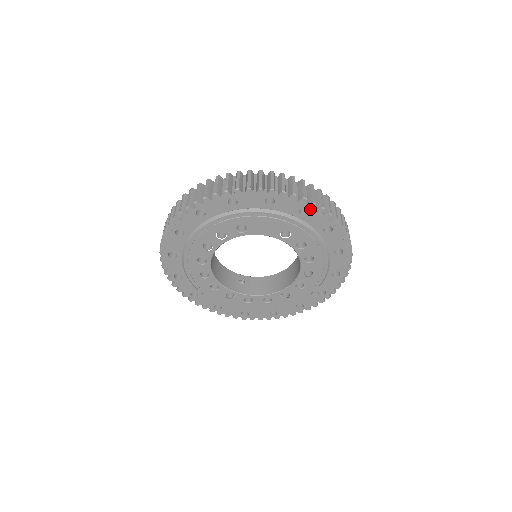
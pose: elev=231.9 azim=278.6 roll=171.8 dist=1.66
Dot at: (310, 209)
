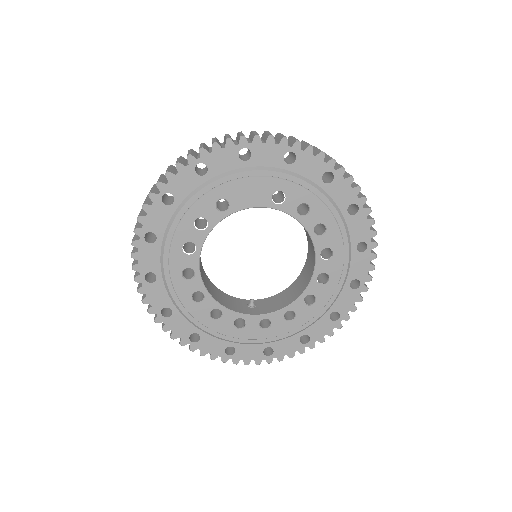
Dot at: (296, 152)
